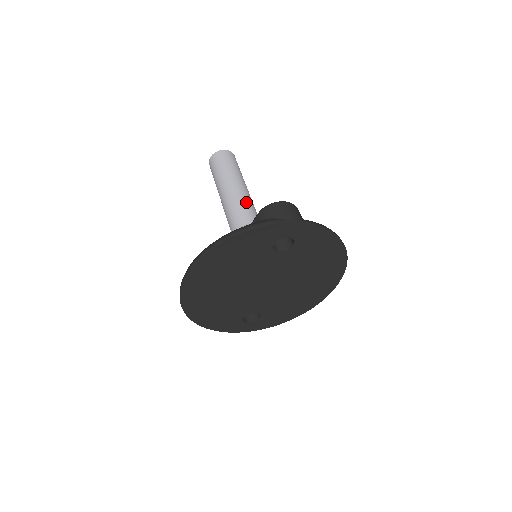
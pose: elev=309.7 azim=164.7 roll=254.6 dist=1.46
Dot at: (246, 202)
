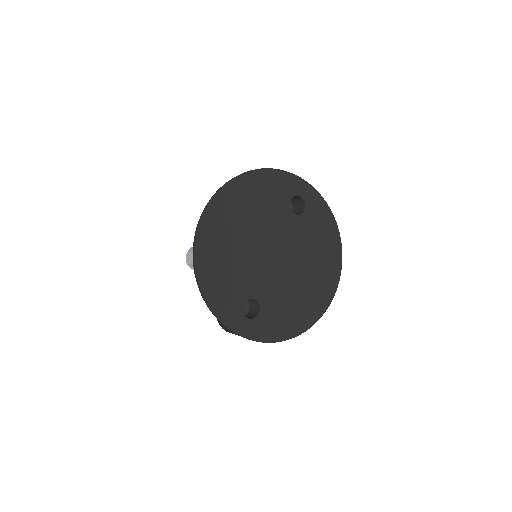
Dot at: occluded
